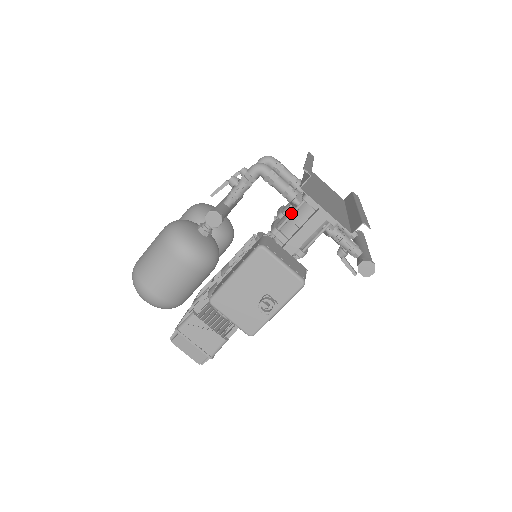
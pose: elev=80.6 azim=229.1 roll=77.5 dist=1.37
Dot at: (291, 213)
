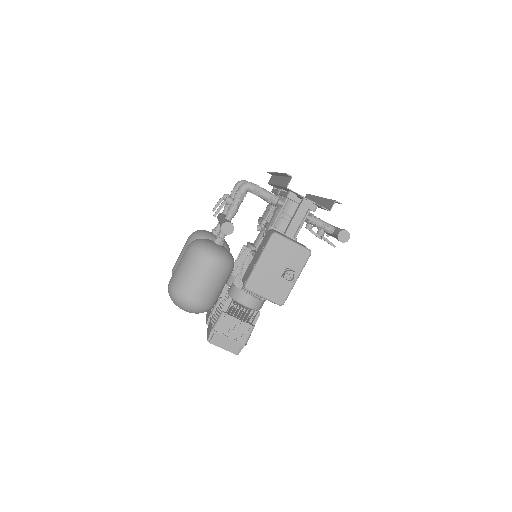
Dot at: (280, 211)
